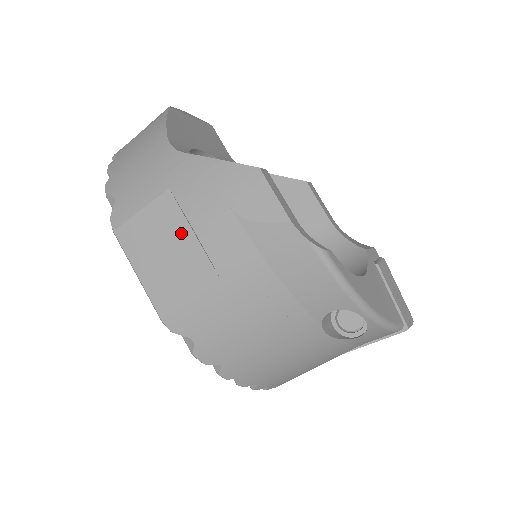
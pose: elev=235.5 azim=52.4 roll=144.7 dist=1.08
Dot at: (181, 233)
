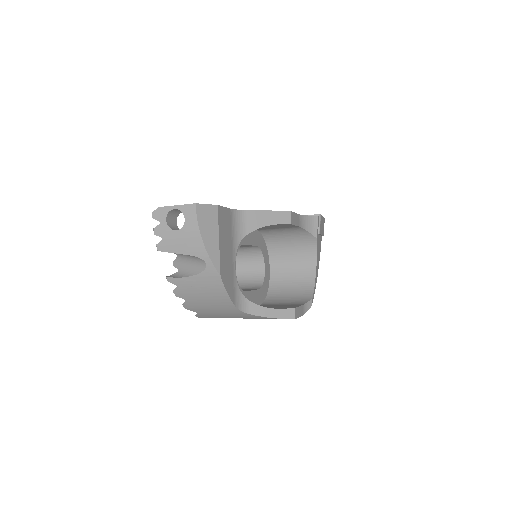
Dot at: occluded
